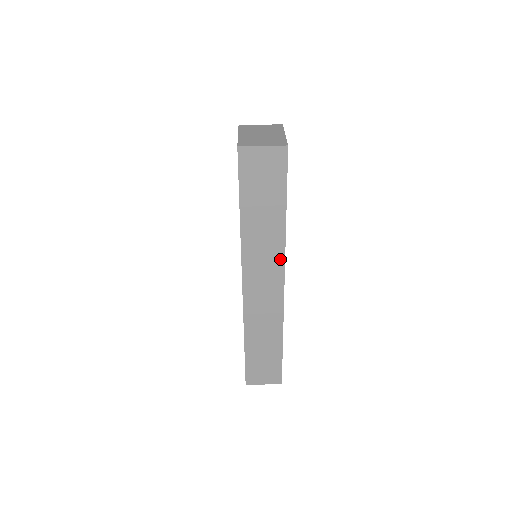
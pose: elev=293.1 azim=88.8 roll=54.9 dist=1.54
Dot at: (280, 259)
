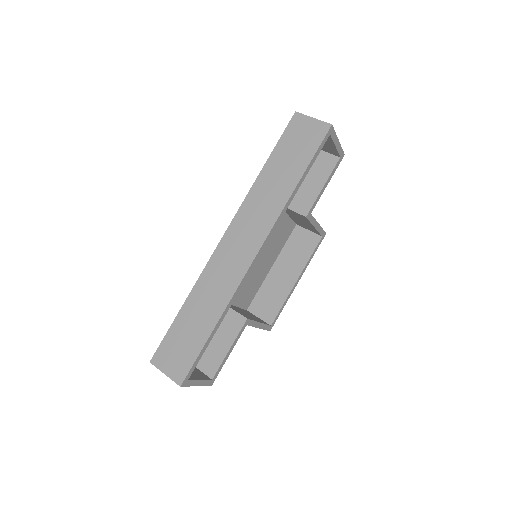
Dot at: (269, 224)
